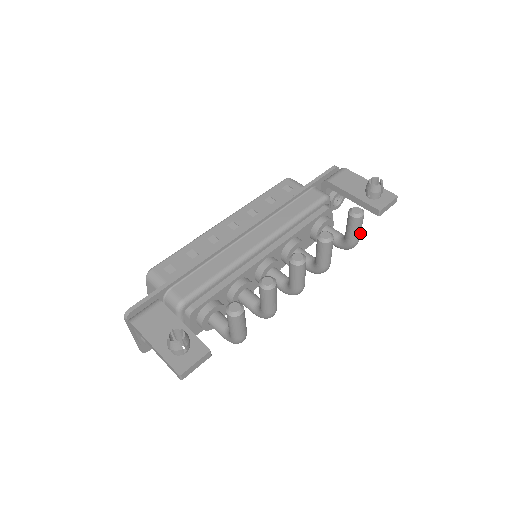
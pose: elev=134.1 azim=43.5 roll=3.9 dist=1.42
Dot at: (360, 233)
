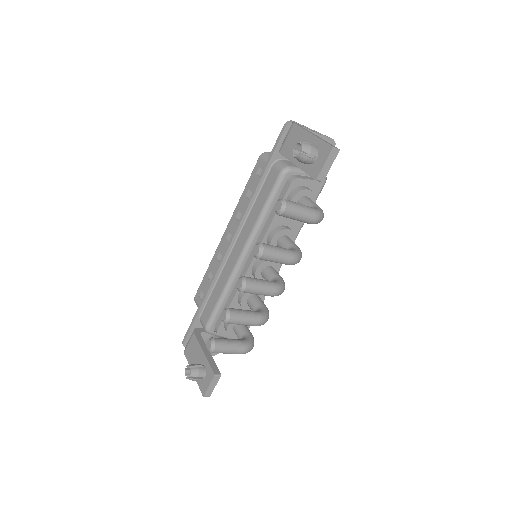
Dot at: (306, 215)
